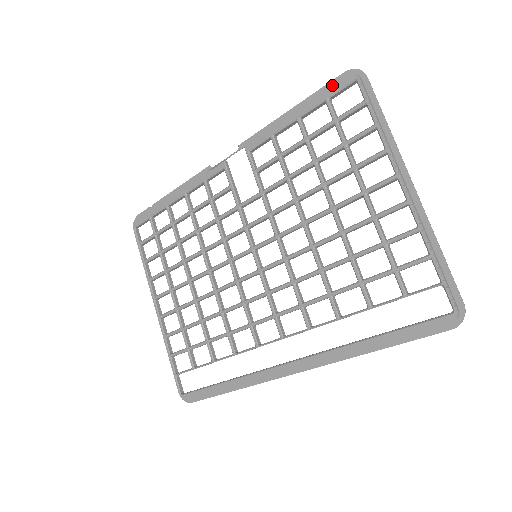
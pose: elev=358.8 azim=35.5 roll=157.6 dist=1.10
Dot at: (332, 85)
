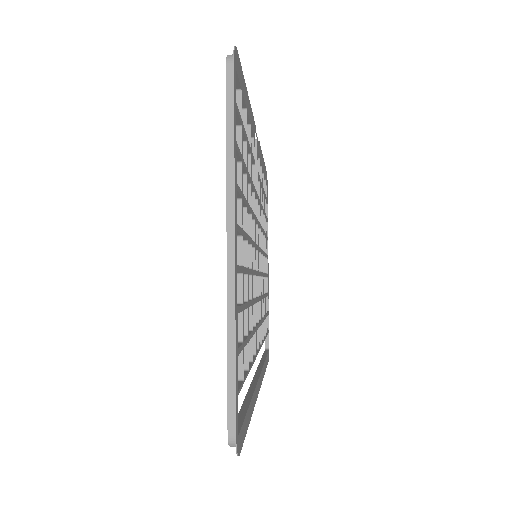
Dot at: occluded
